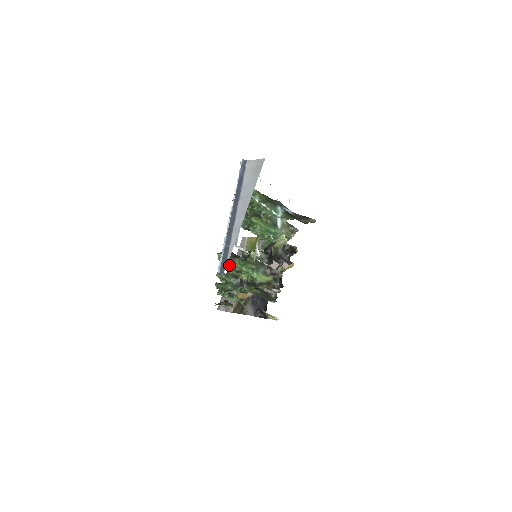
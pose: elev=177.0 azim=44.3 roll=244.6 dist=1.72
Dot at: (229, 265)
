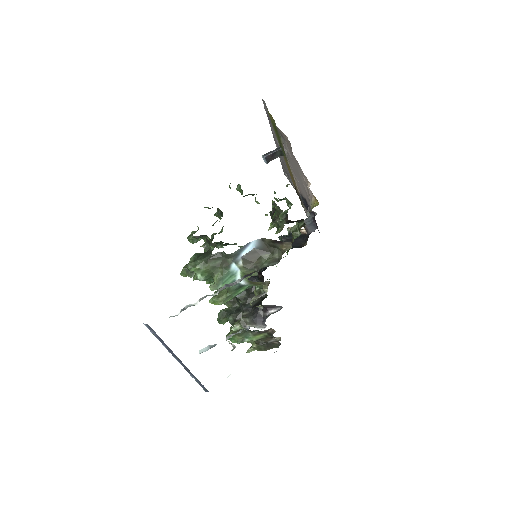
Dot at: (224, 322)
